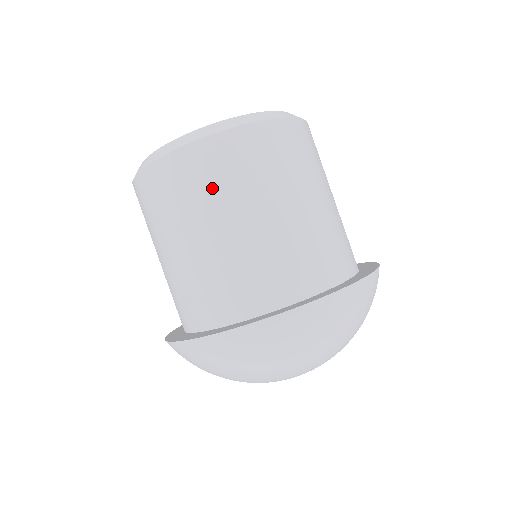
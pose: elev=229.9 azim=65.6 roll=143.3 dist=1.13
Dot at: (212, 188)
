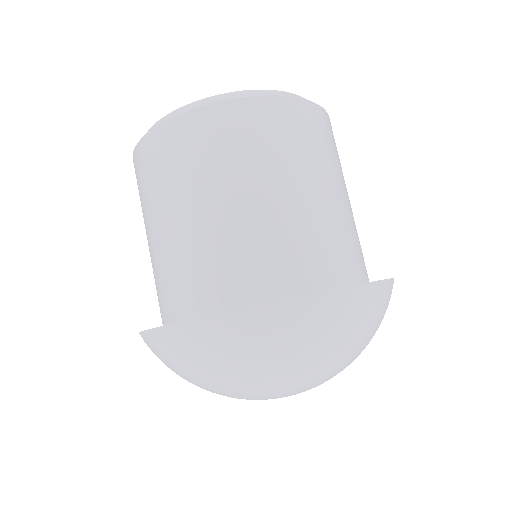
Dot at: (241, 151)
